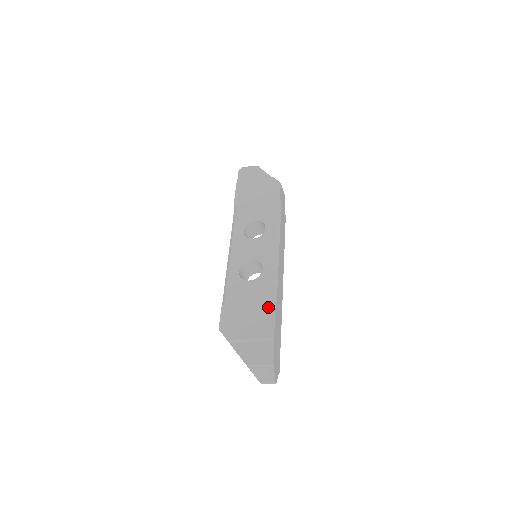
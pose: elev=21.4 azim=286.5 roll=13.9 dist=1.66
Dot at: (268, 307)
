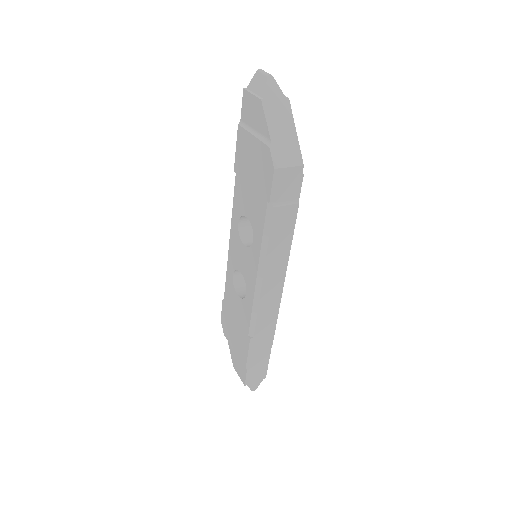
Dot at: (245, 338)
